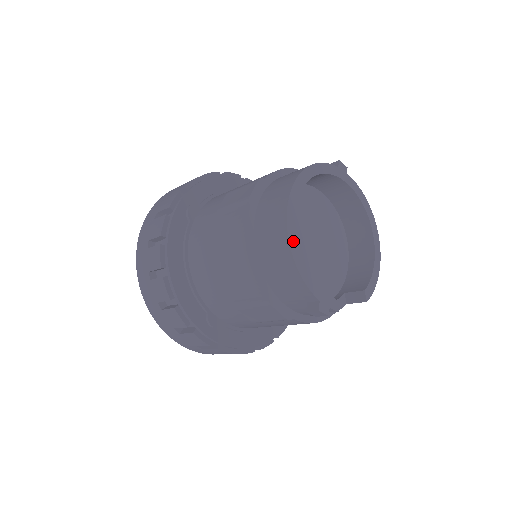
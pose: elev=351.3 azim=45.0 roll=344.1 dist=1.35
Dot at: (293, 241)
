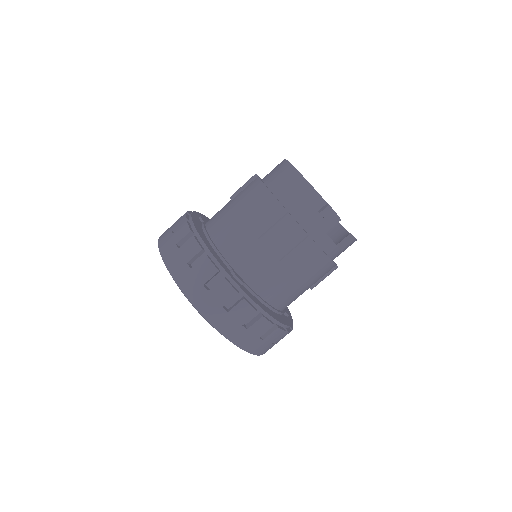
Dot at: occluded
